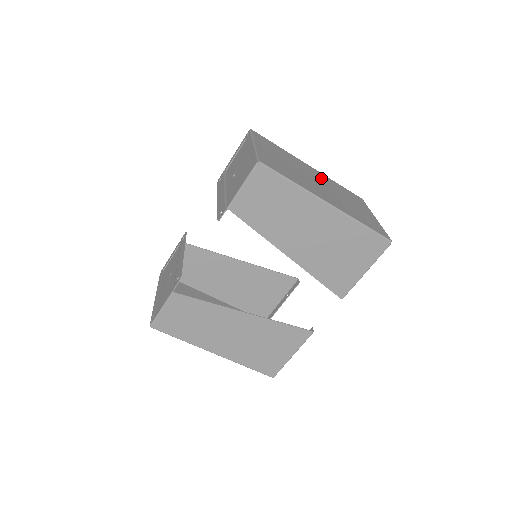
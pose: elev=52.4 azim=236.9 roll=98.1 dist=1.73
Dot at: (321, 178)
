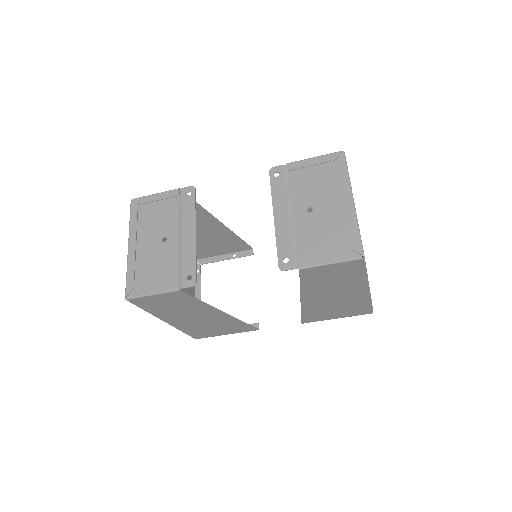
Dot at: occluded
